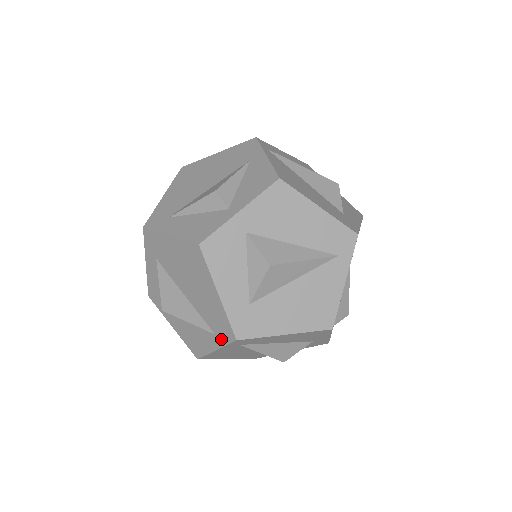
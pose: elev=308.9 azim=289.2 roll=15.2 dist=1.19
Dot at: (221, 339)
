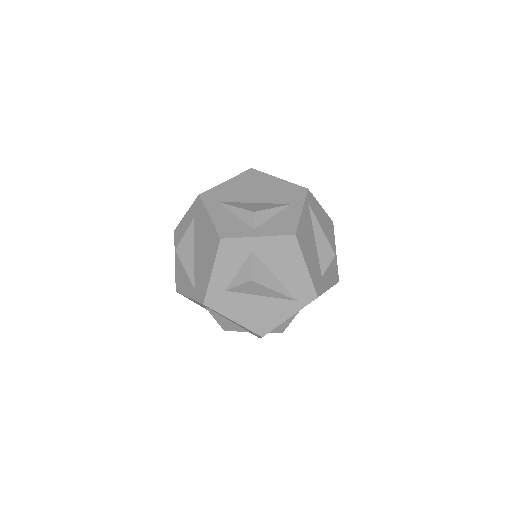
Dot at: (196, 295)
